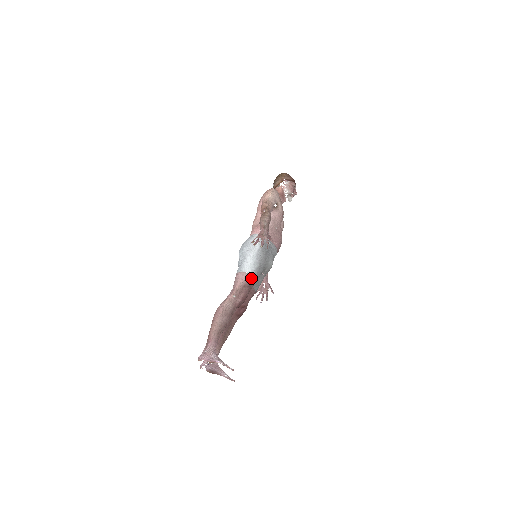
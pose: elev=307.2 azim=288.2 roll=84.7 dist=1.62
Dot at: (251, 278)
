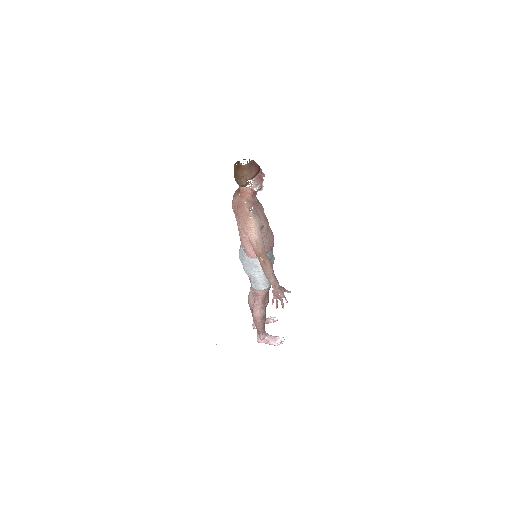
Dot at: (268, 289)
